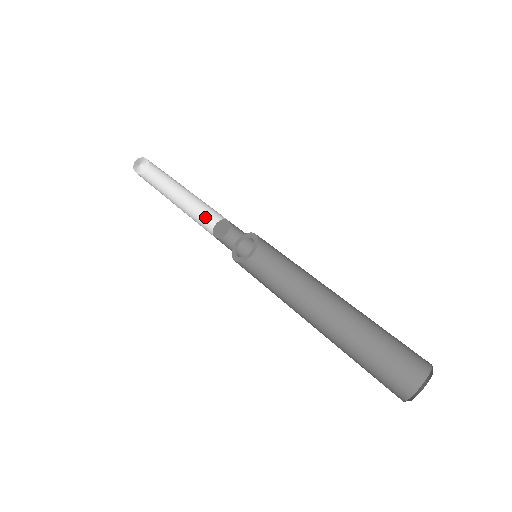
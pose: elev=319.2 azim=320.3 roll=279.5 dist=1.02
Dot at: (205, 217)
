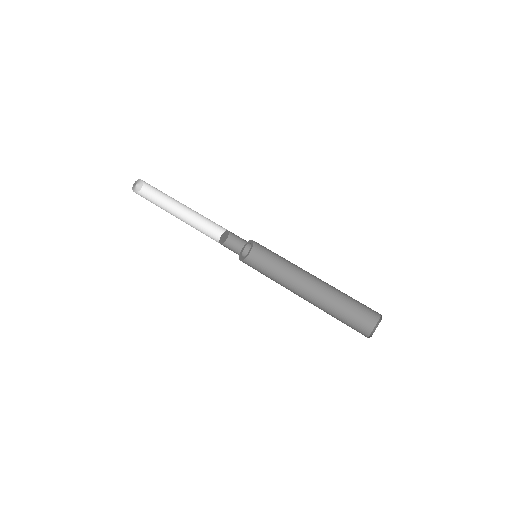
Dot at: (207, 223)
